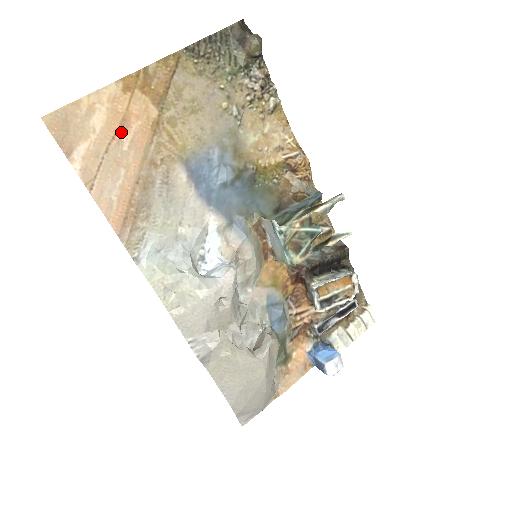
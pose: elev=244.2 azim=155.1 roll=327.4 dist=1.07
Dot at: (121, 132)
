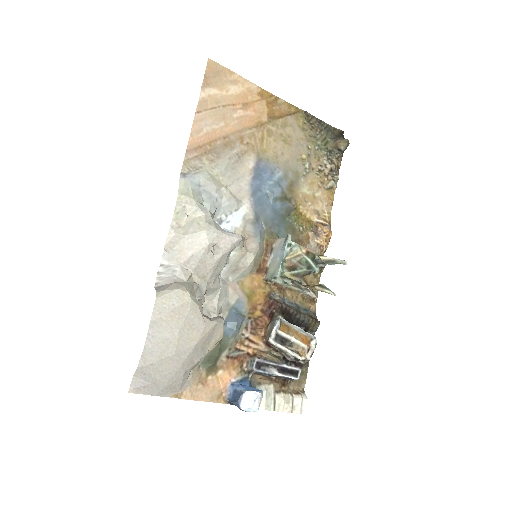
Dot at: (240, 107)
